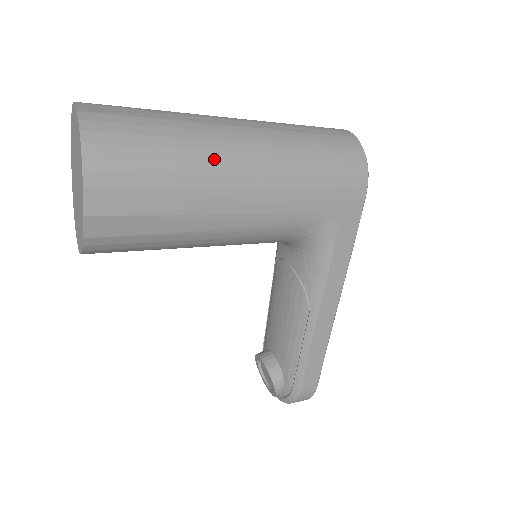
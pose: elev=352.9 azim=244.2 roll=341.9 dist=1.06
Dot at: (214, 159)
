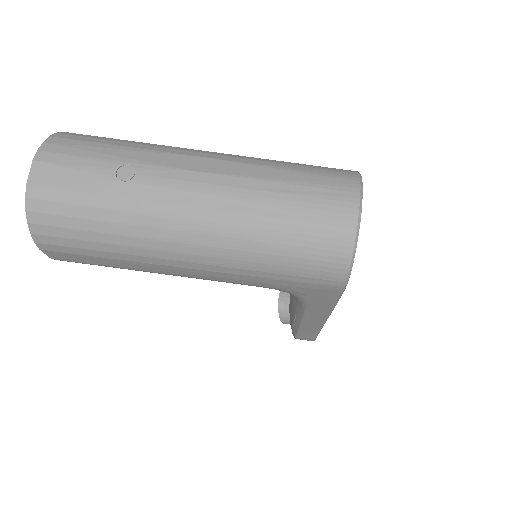
Dot at: (150, 246)
